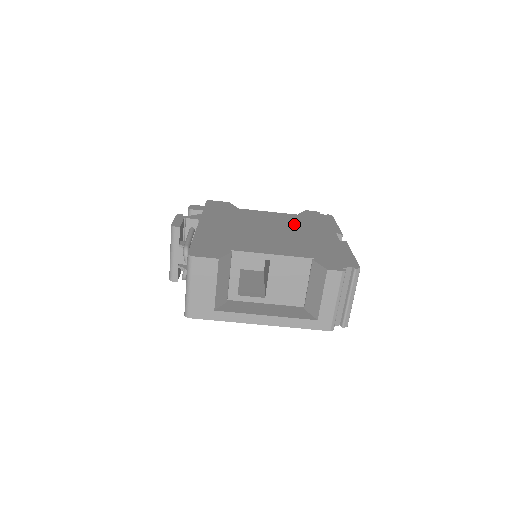
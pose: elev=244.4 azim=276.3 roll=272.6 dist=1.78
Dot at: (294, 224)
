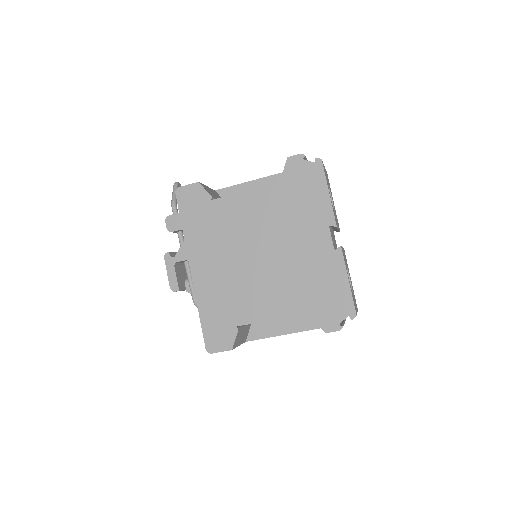
Dot at: (281, 221)
